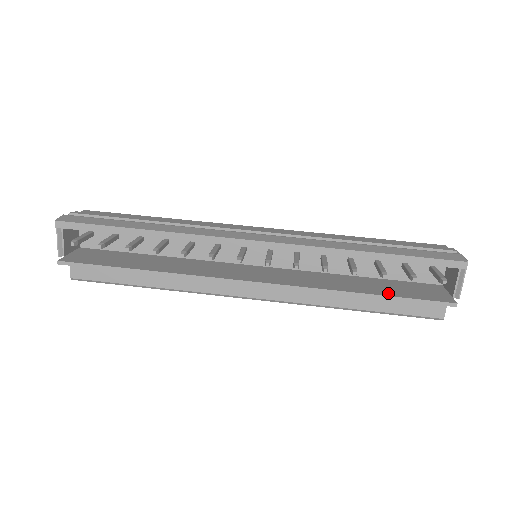
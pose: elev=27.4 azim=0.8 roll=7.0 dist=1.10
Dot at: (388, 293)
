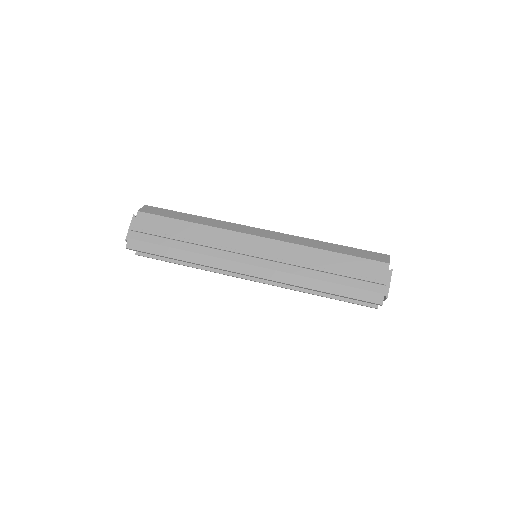
Dot at: occluded
